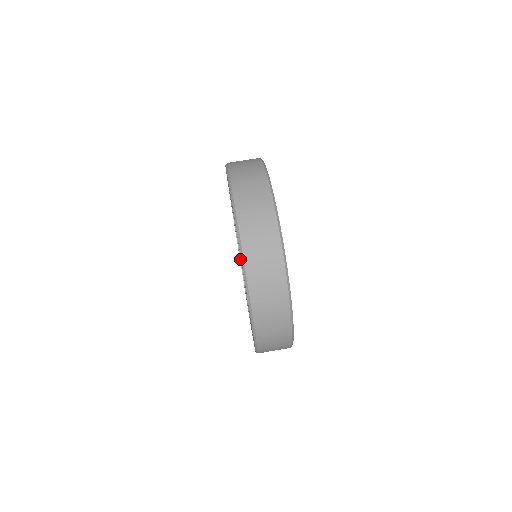
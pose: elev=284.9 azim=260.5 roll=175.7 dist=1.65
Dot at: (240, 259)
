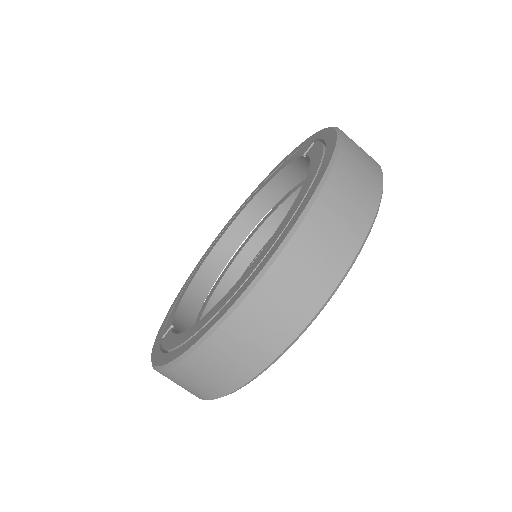
Dot at: (237, 217)
